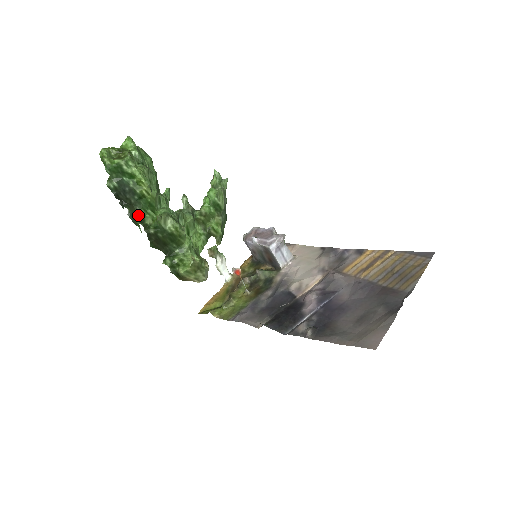
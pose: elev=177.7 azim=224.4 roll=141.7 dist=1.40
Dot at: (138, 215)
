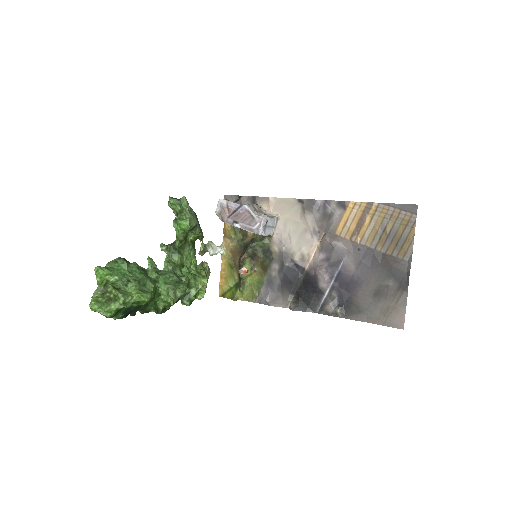
Dot at: occluded
